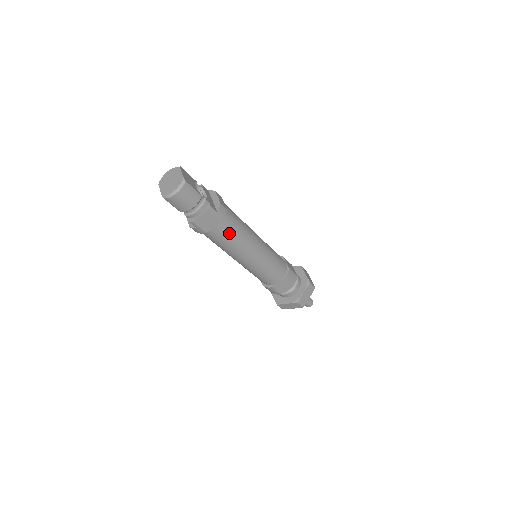
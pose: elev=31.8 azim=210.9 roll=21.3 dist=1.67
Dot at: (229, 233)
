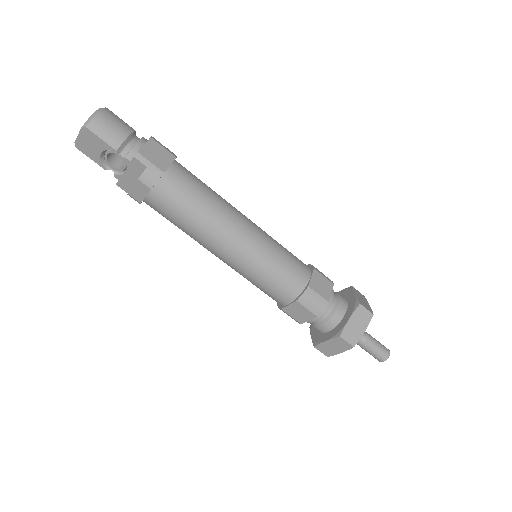
Dot at: (195, 181)
